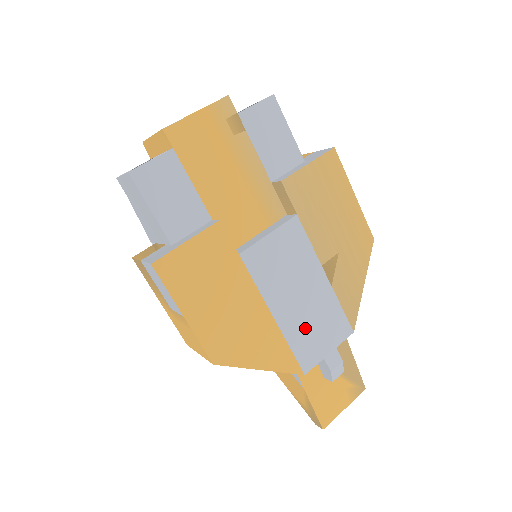
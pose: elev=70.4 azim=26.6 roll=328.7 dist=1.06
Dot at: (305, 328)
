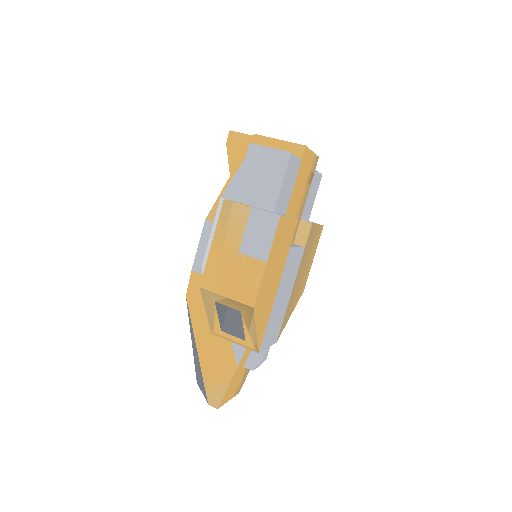
Dot at: (274, 320)
